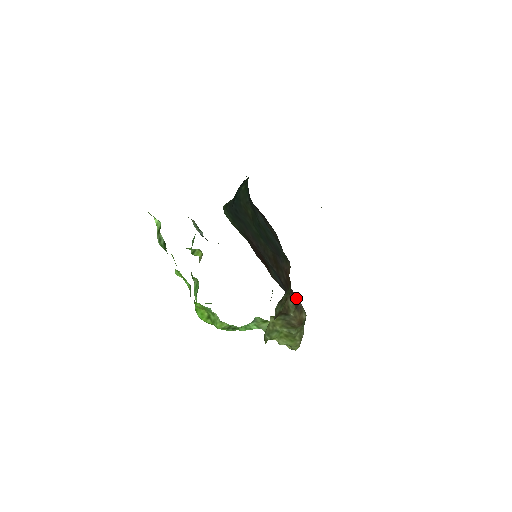
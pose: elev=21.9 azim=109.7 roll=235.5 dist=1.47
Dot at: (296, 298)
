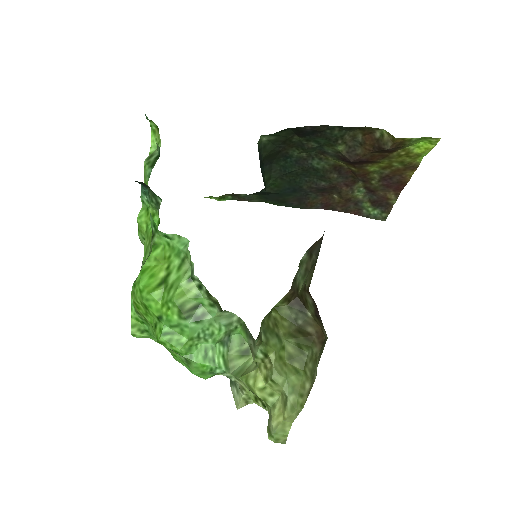
Dot at: (314, 304)
